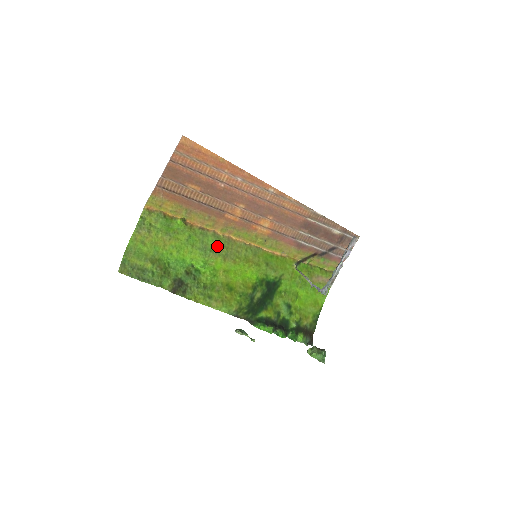
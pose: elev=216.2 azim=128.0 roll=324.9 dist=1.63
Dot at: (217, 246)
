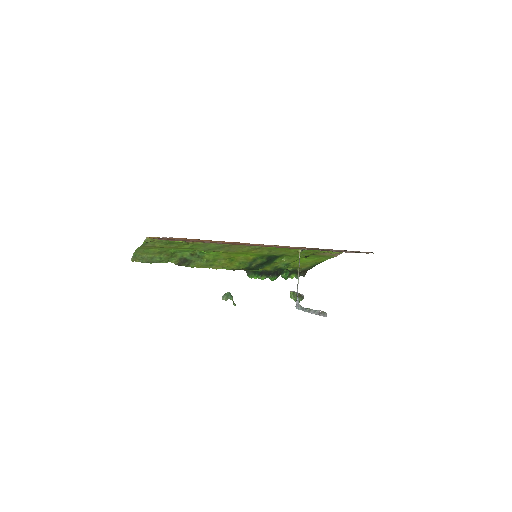
Dot at: (220, 247)
